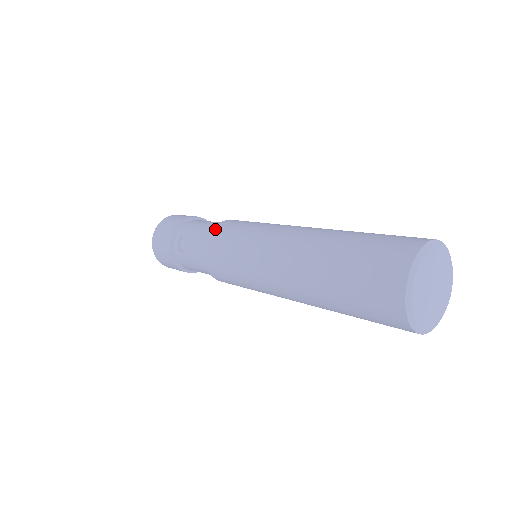
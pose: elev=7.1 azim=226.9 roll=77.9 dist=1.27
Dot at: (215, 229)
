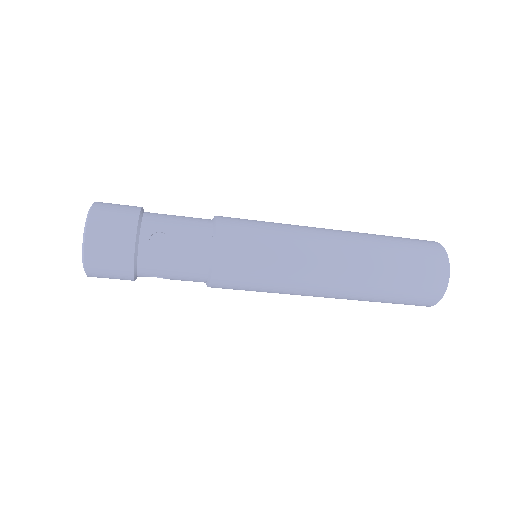
Dot at: (222, 225)
